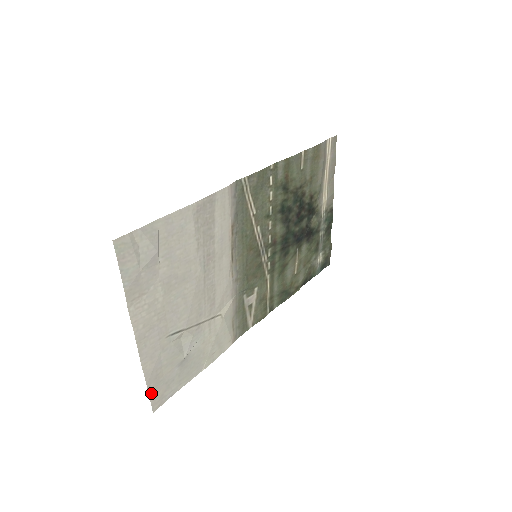
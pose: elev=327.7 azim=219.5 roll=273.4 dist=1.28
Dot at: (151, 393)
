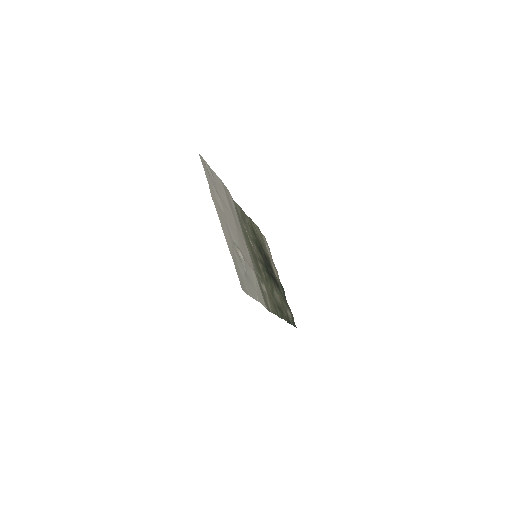
Dot at: (236, 271)
